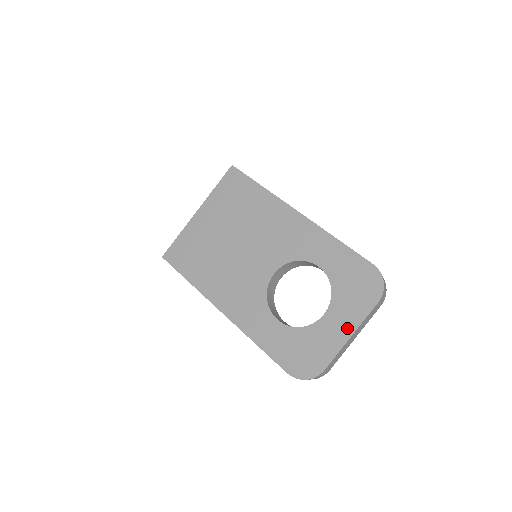
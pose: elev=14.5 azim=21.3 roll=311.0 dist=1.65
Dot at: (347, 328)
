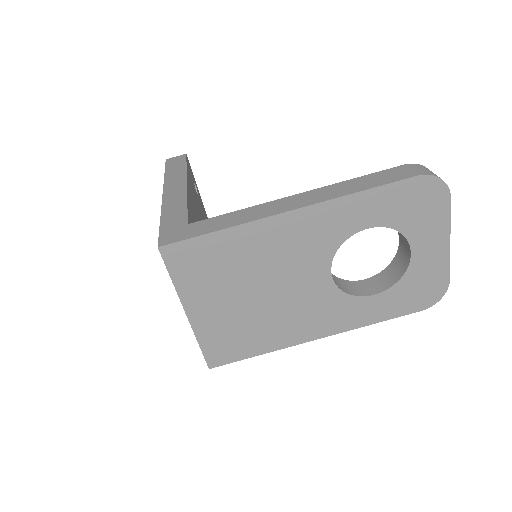
Dot at: (441, 241)
